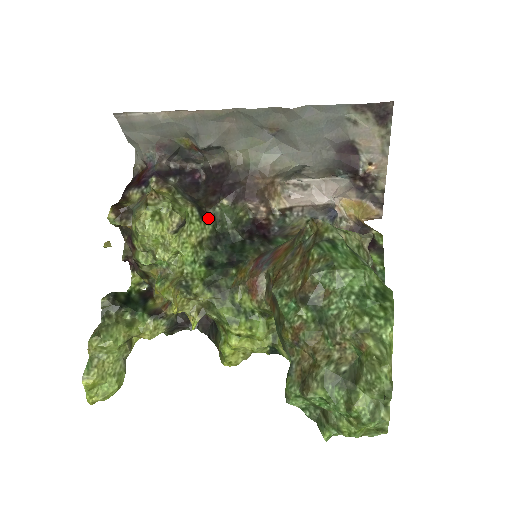
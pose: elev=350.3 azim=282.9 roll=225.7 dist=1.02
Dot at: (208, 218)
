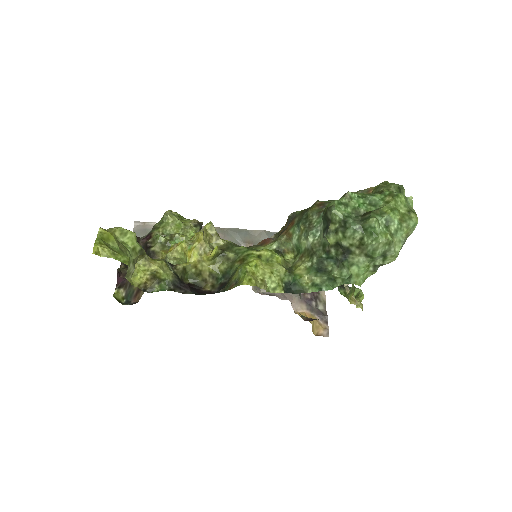
Dot at: occluded
